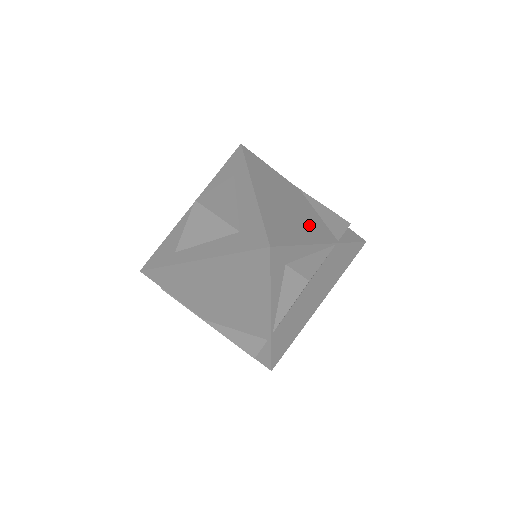
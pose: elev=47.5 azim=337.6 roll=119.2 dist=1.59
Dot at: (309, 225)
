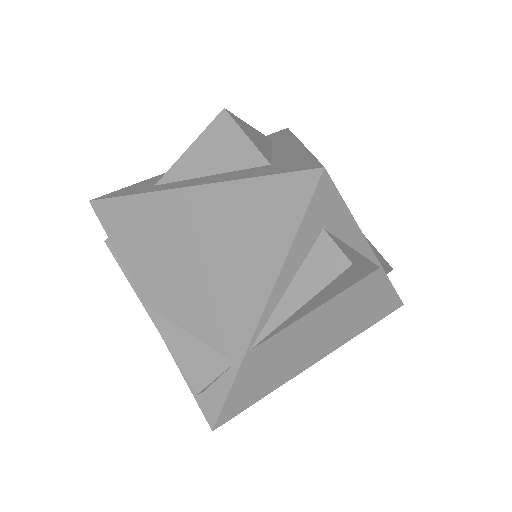
Dot at: occluded
